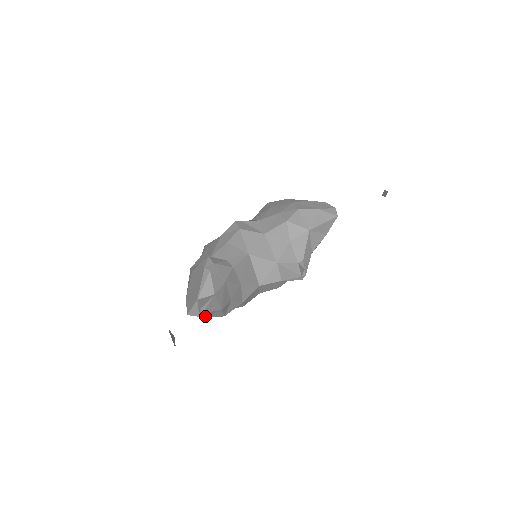
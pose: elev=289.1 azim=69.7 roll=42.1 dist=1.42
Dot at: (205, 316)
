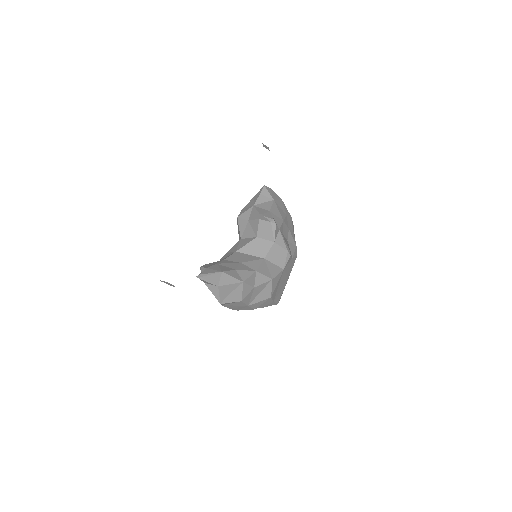
Dot at: (217, 284)
